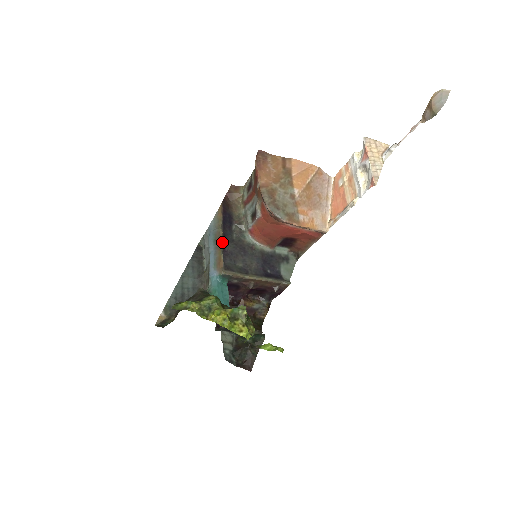
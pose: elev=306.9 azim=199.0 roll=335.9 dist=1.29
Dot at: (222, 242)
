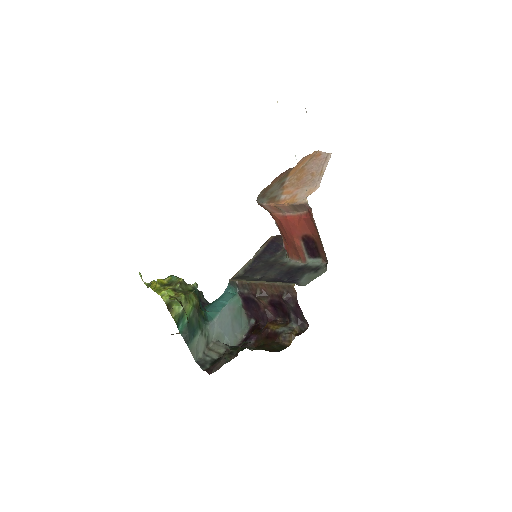
Dot at: (251, 261)
